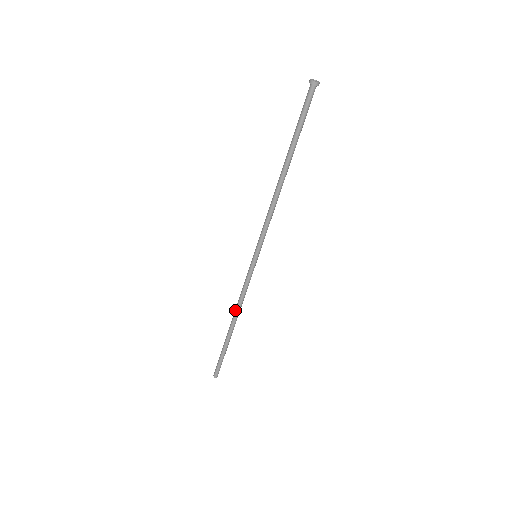
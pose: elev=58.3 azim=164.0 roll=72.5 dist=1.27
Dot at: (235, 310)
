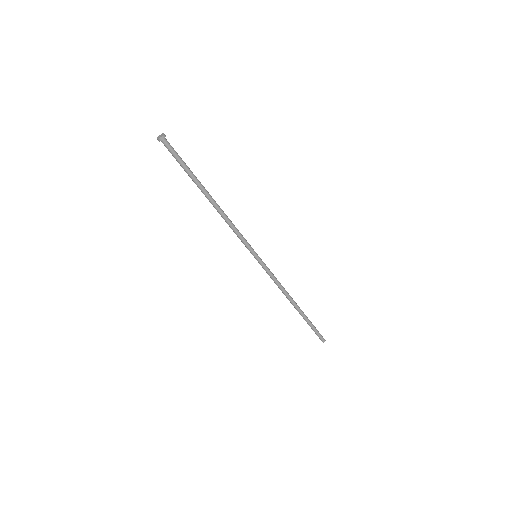
Dot at: occluded
